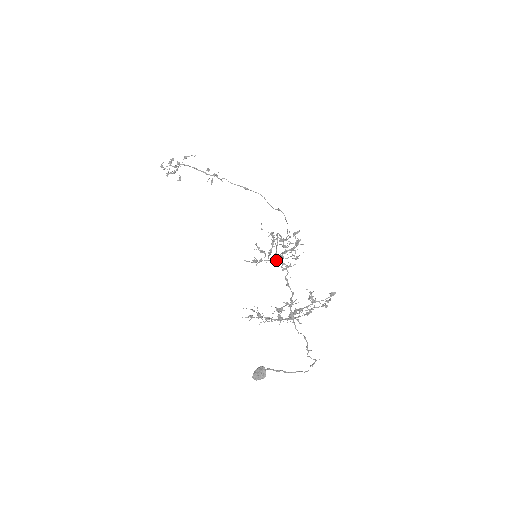
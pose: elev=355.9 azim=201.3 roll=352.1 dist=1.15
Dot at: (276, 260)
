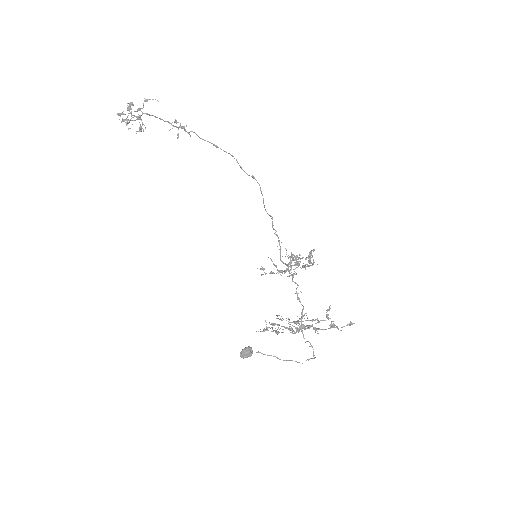
Dot at: occluded
